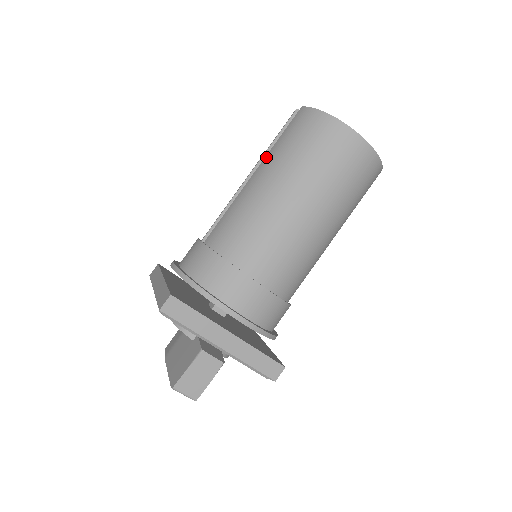
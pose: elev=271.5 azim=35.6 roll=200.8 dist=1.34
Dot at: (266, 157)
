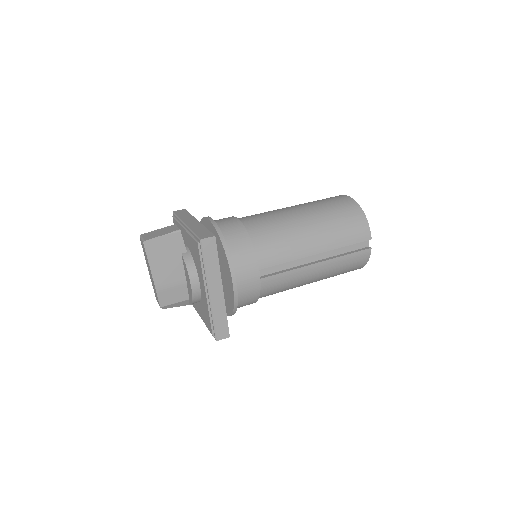
Dot at: occluded
